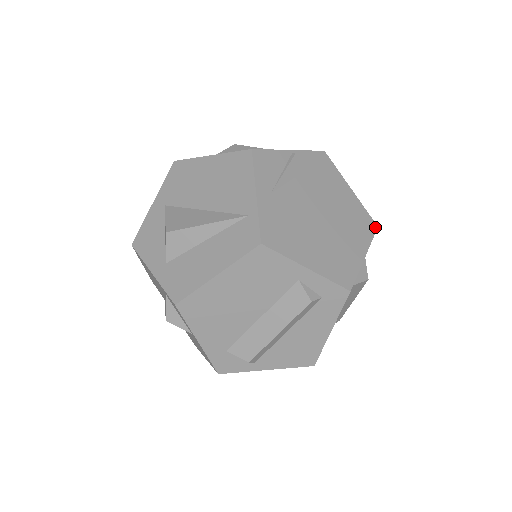
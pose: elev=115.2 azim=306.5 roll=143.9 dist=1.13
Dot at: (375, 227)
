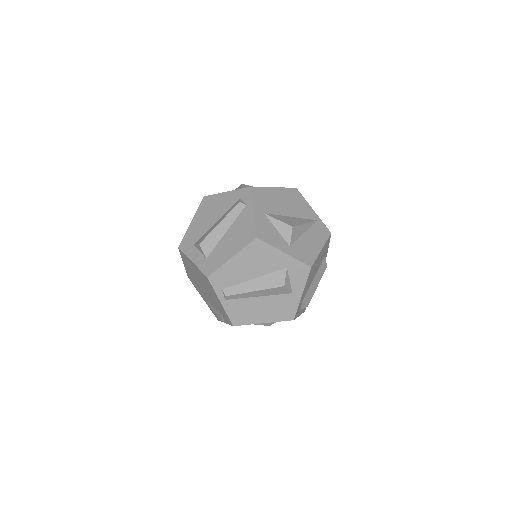
Dot at: occluded
